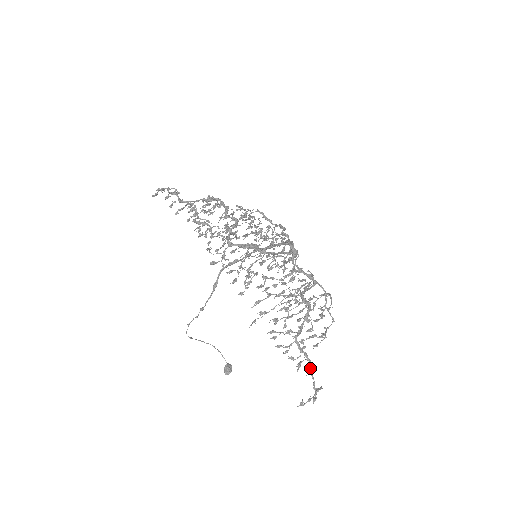
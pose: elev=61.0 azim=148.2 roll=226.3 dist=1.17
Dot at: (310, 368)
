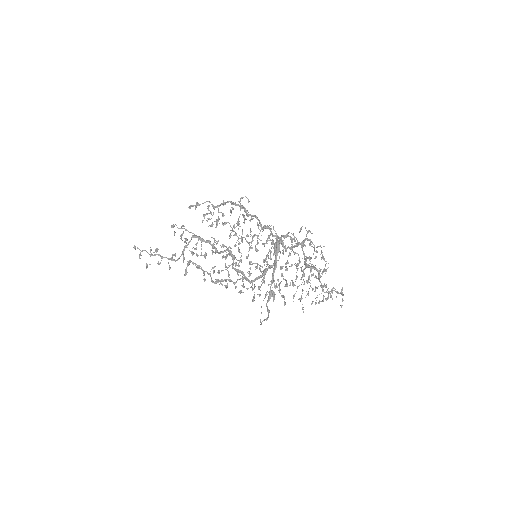
Dot at: (336, 292)
